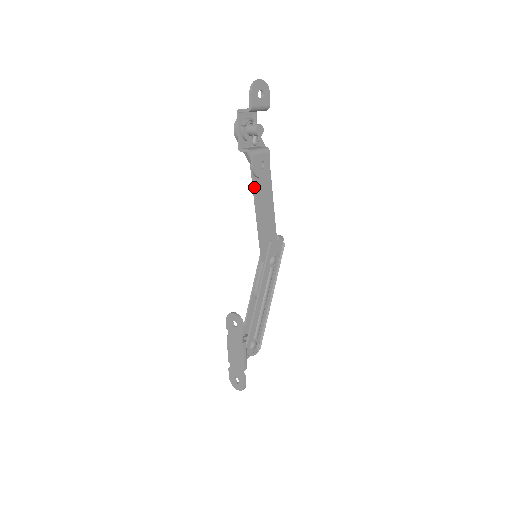
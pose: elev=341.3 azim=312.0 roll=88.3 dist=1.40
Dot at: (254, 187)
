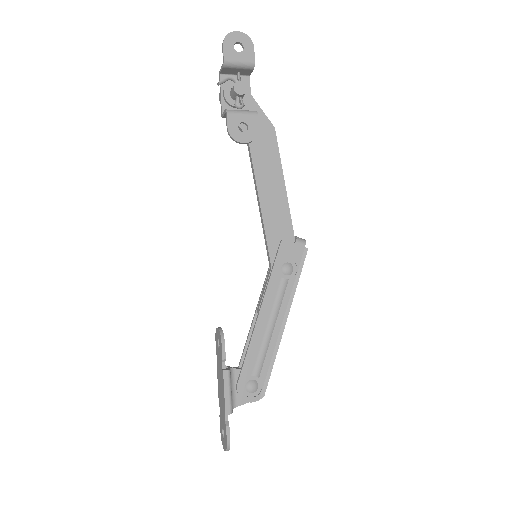
Dot at: (252, 167)
